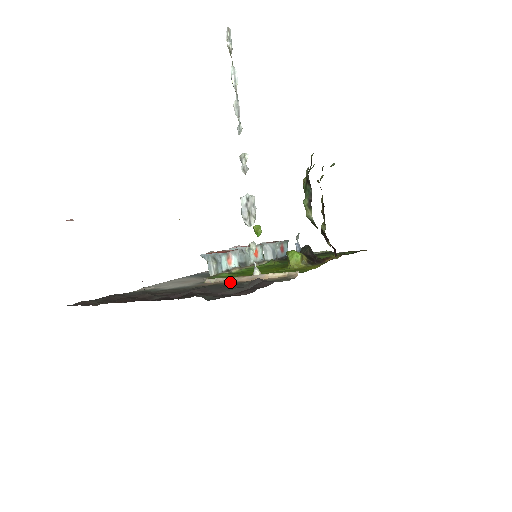
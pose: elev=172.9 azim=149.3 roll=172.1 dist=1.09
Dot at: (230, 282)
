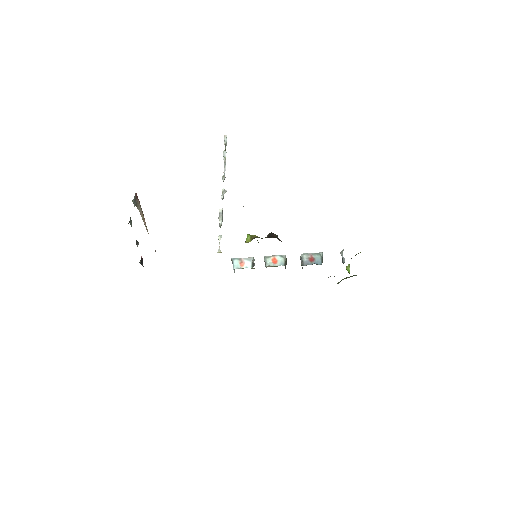
Dot at: occluded
